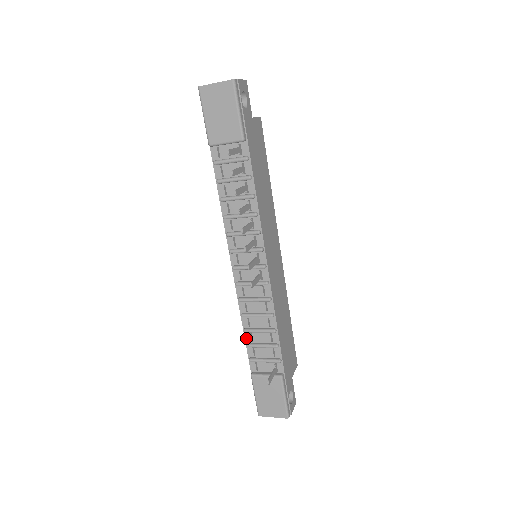
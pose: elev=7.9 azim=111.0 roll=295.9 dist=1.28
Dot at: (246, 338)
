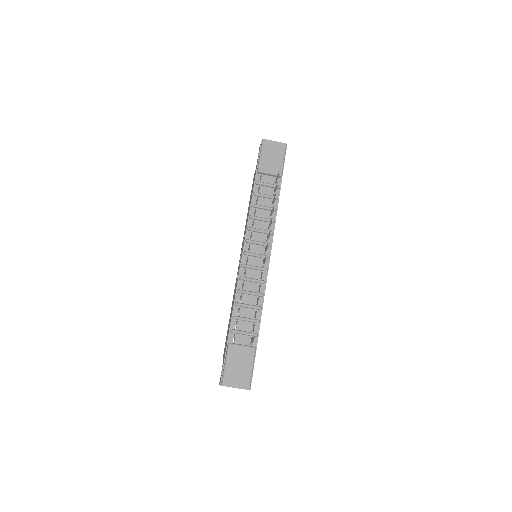
Dot at: (234, 311)
